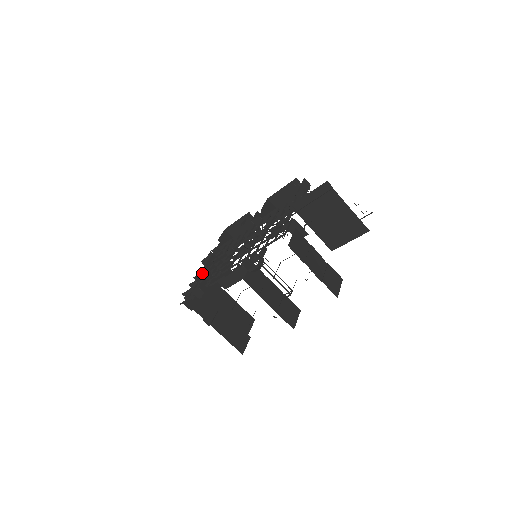
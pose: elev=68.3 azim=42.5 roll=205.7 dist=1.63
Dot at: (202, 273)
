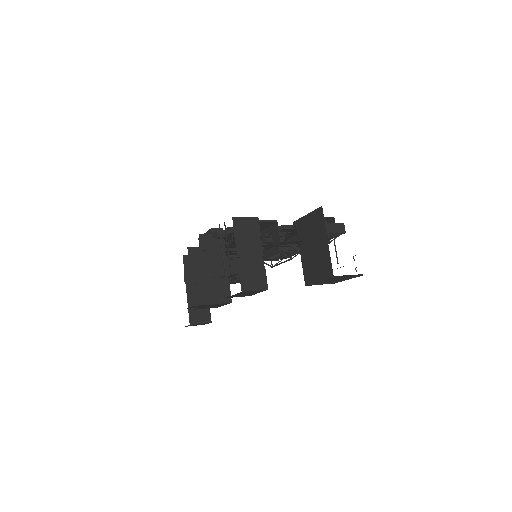
Dot at: occluded
